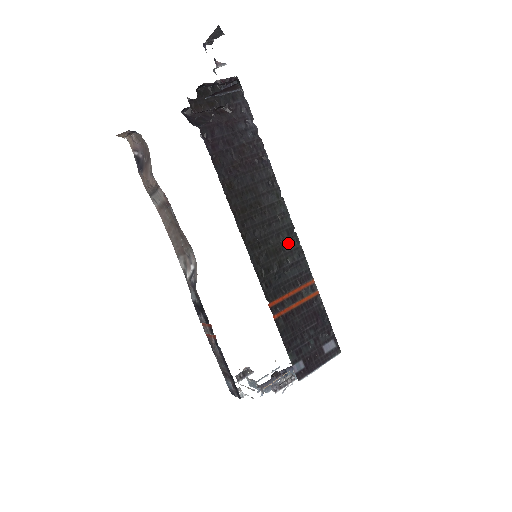
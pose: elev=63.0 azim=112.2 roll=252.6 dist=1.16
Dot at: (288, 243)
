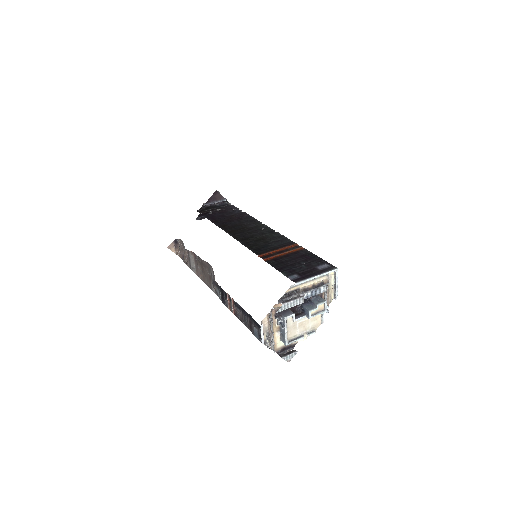
Dot at: (271, 236)
